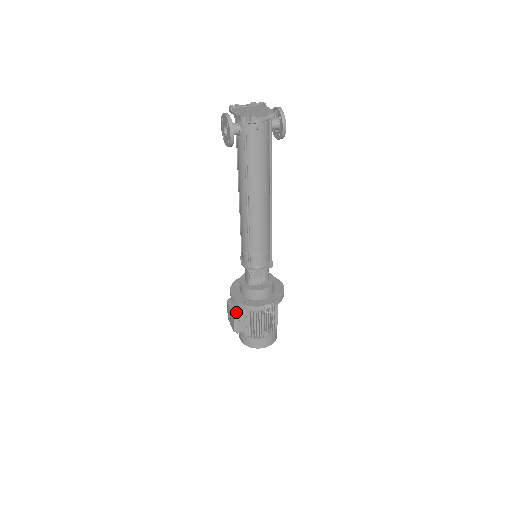
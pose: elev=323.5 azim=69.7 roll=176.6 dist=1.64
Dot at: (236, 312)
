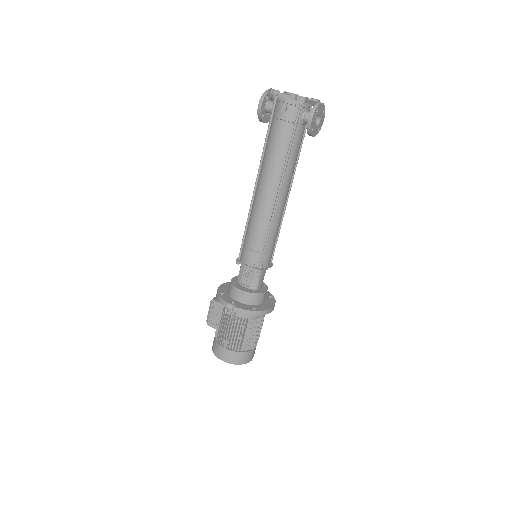
Dot at: (213, 299)
